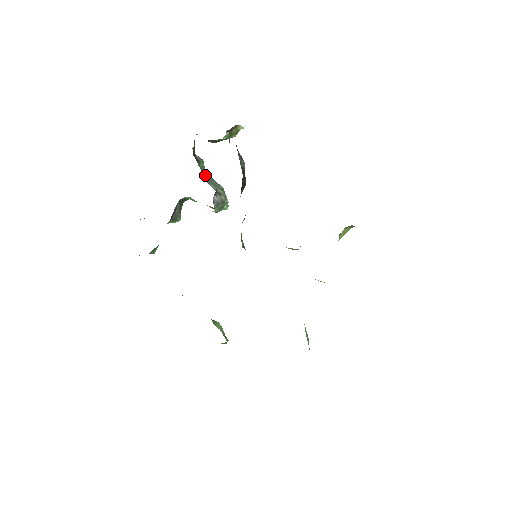
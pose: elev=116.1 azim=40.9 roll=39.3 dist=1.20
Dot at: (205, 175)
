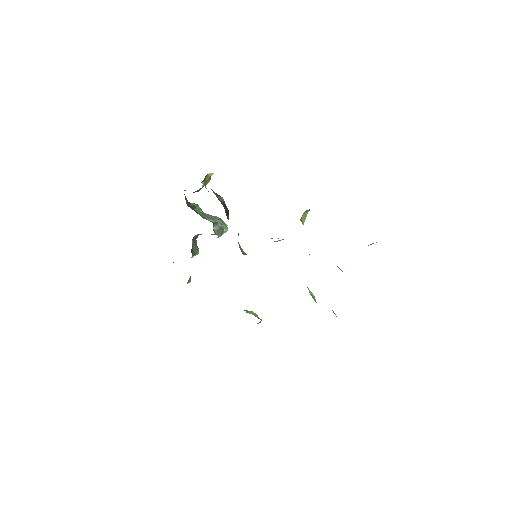
Dot at: (202, 215)
